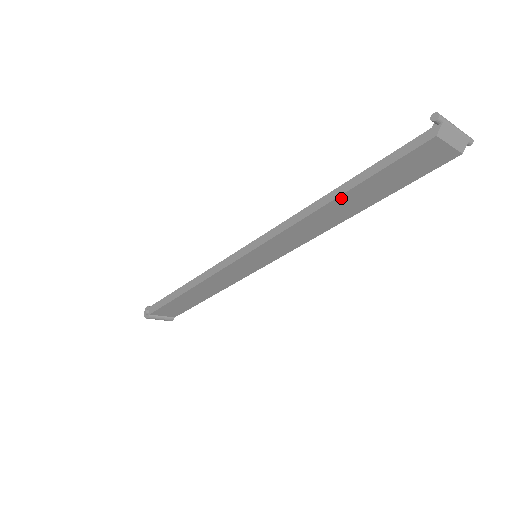
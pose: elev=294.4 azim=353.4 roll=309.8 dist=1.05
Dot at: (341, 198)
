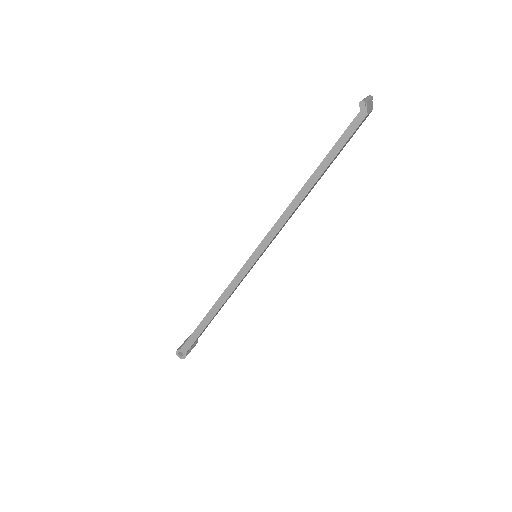
Dot at: (314, 184)
